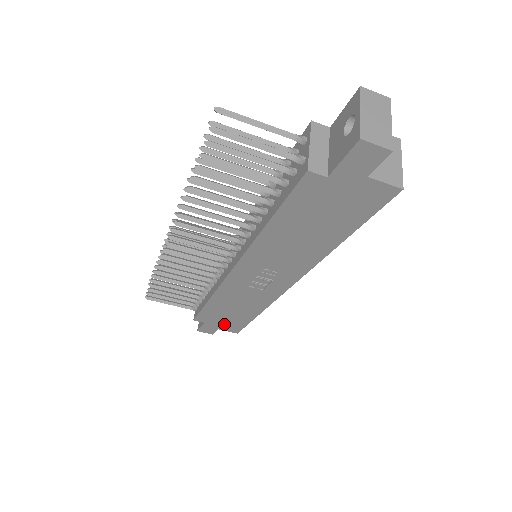
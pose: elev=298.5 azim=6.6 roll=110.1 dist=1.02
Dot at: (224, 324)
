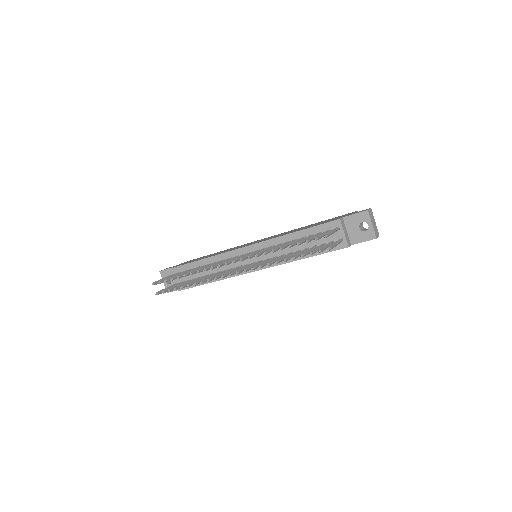
Dot at: occluded
